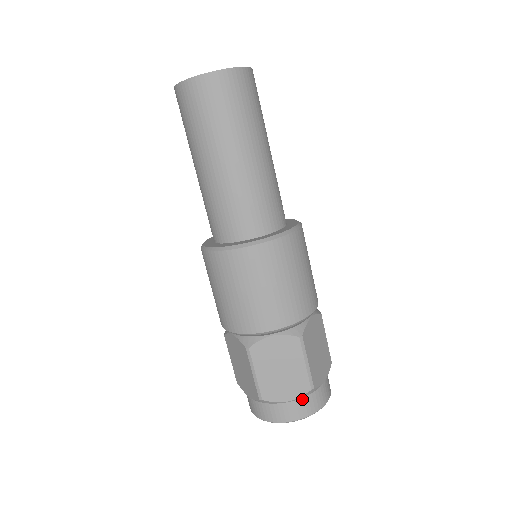
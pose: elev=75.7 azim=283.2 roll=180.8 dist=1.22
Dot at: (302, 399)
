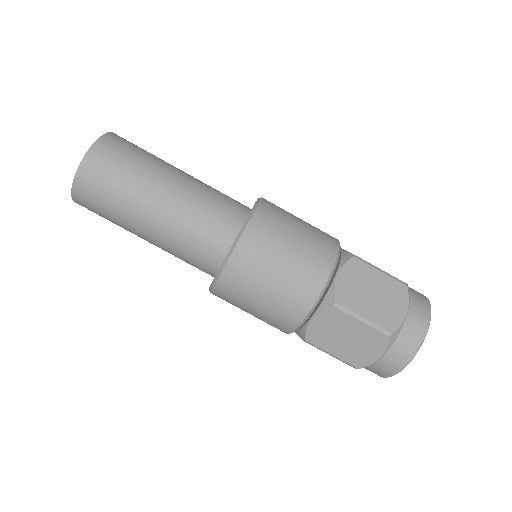
Dot at: (392, 347)
